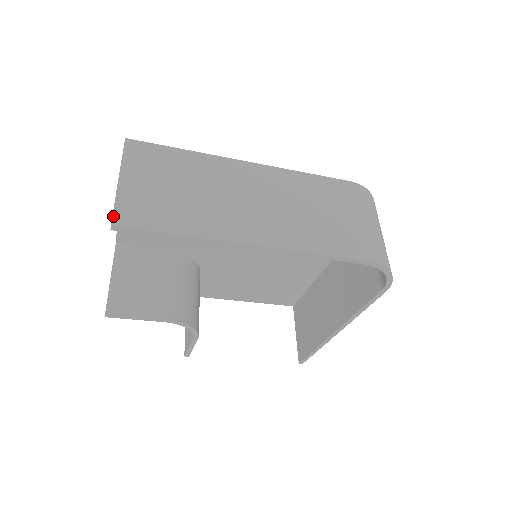
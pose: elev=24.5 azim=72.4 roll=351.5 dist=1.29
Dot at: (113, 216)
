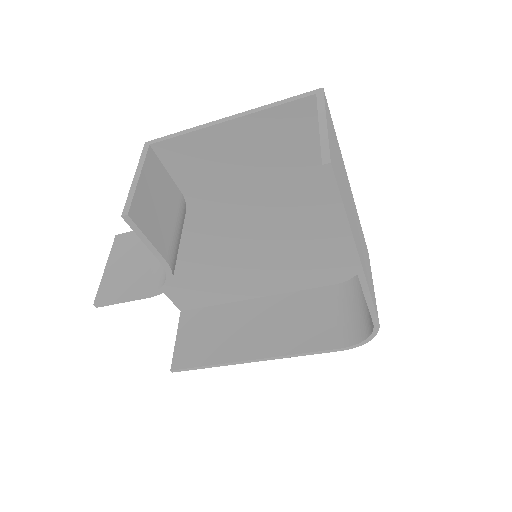
Dot at: (330, 155)
